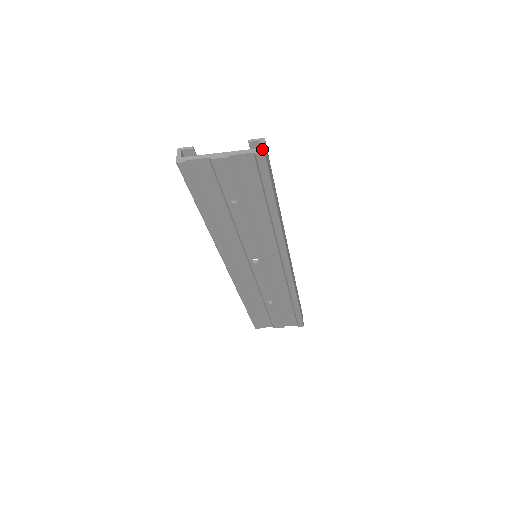
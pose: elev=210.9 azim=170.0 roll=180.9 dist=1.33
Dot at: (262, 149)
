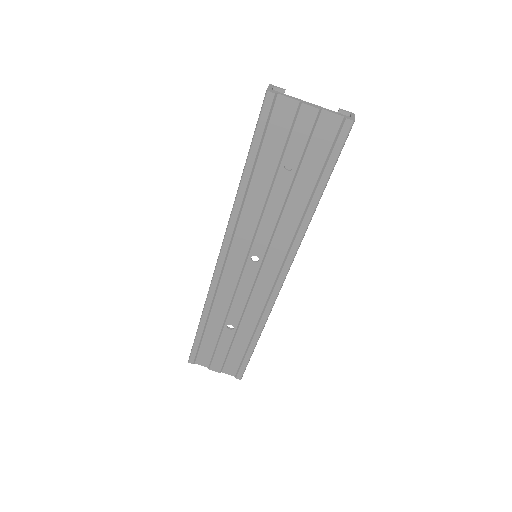
Dot at: (353, 118)
